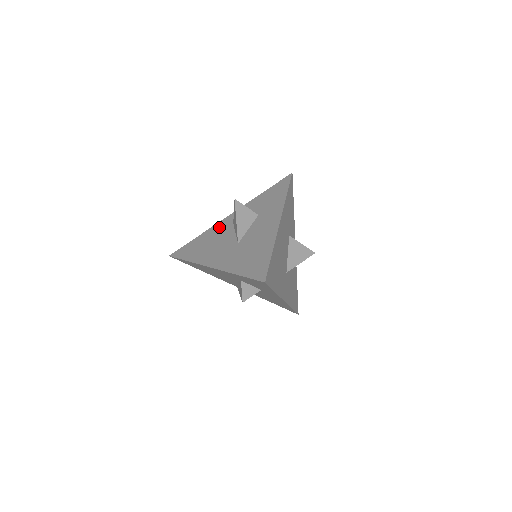
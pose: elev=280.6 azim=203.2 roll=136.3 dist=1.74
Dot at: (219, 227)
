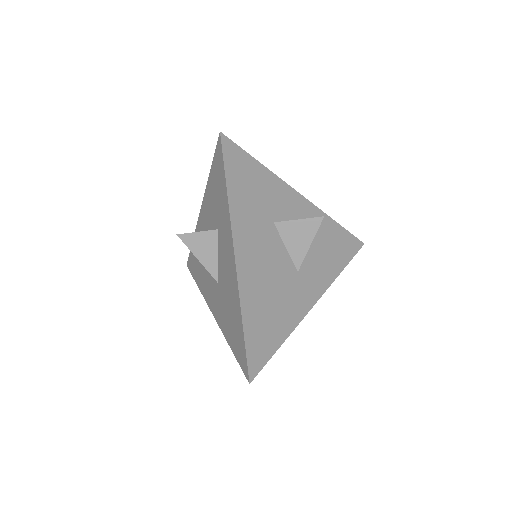
Dot at: occluded
